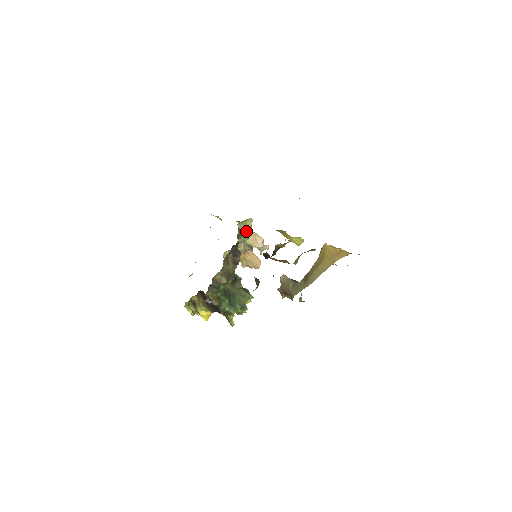
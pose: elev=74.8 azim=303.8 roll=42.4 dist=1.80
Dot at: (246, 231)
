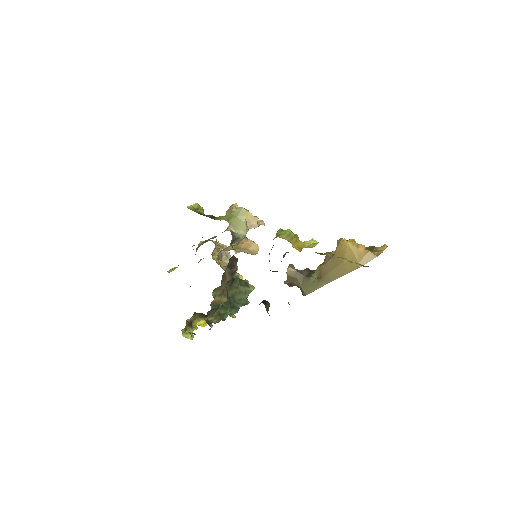
Dot at: (240, 231)
